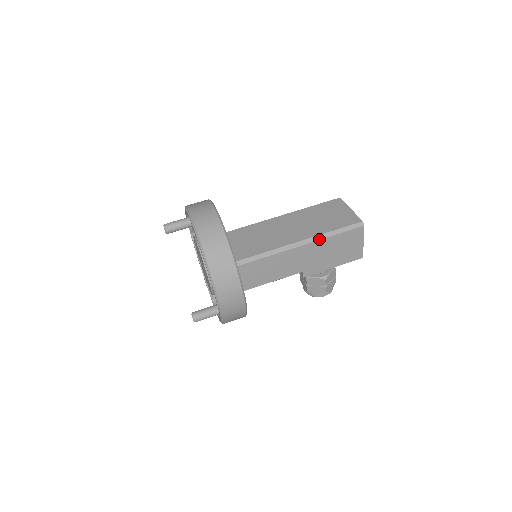
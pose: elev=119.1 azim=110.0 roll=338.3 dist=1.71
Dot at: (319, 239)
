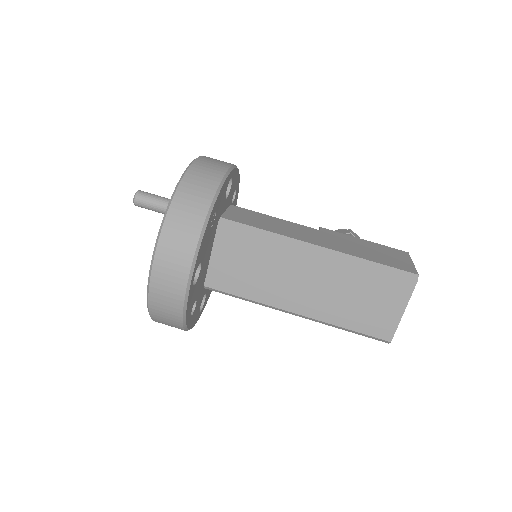
Dot at: (322, 323)
